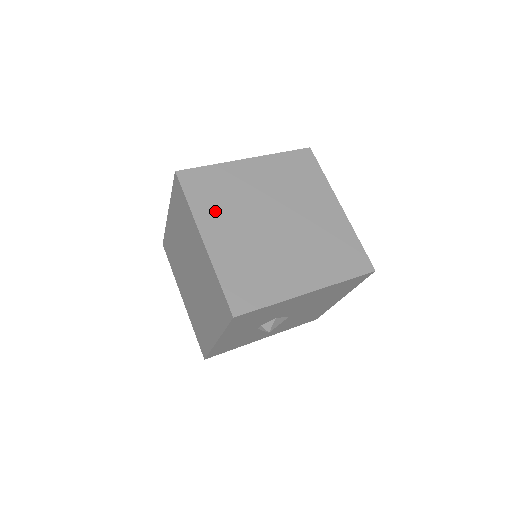
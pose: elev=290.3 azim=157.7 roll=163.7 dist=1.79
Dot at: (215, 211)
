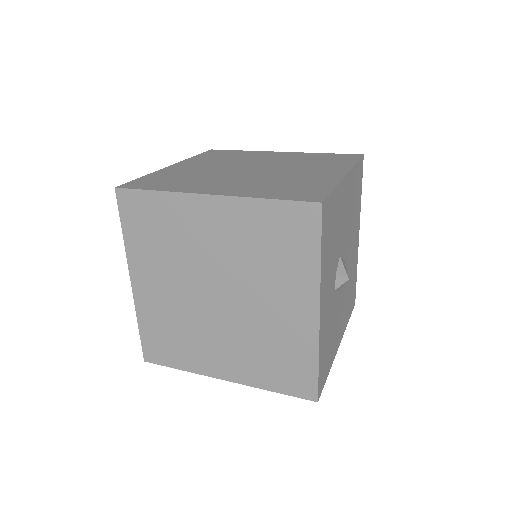
Dot at: (191, 184)
